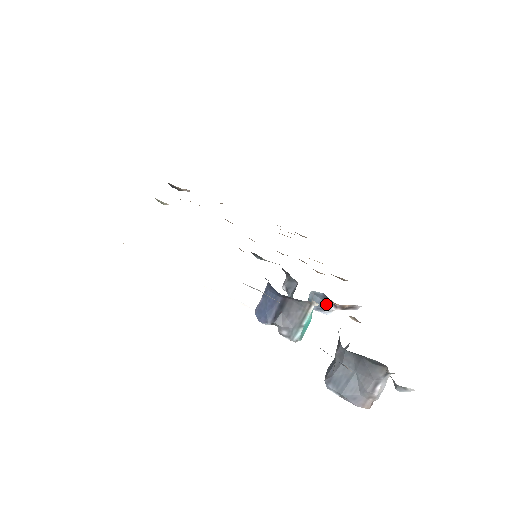
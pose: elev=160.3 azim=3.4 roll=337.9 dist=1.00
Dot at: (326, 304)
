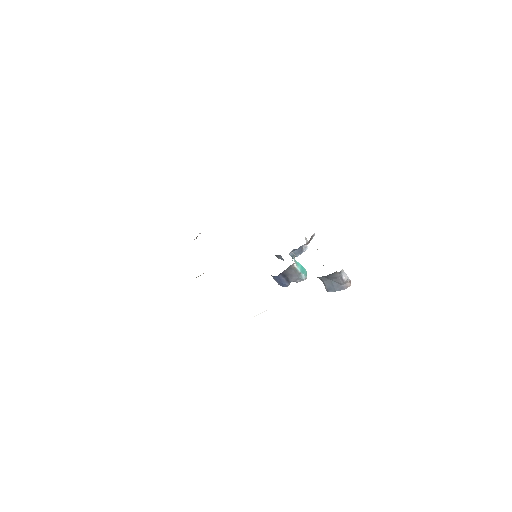
Dot at: (301, 248)
